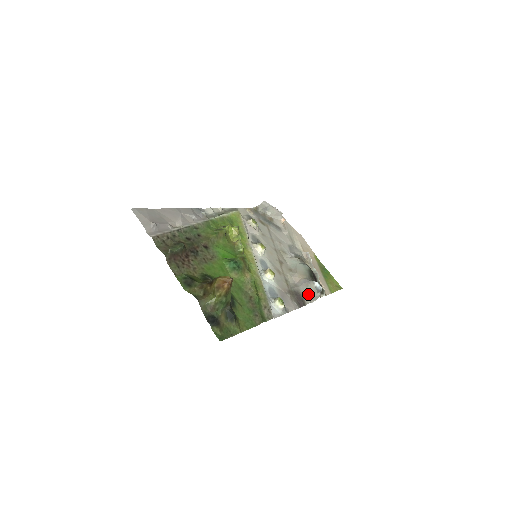
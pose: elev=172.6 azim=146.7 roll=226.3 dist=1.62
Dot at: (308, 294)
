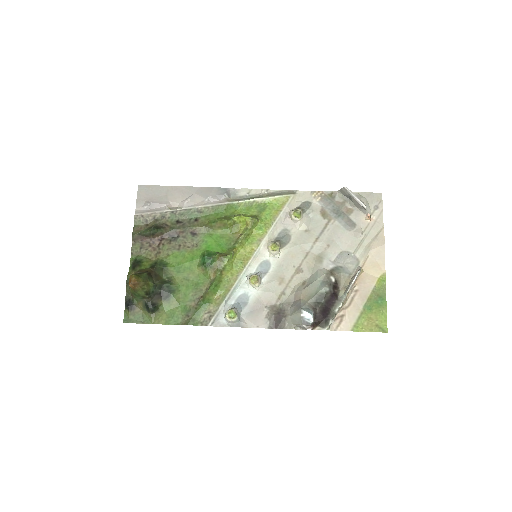
Dot at: (292, 319)
